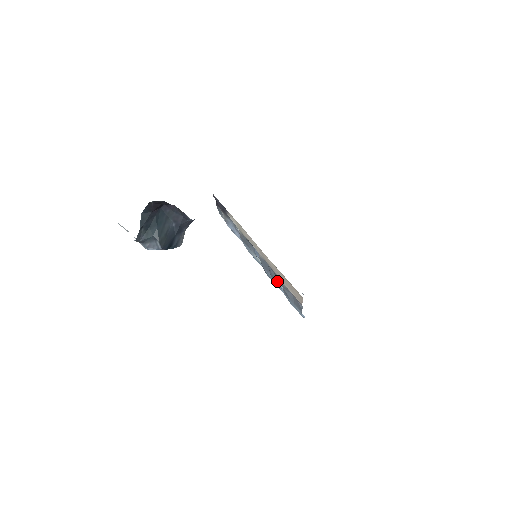
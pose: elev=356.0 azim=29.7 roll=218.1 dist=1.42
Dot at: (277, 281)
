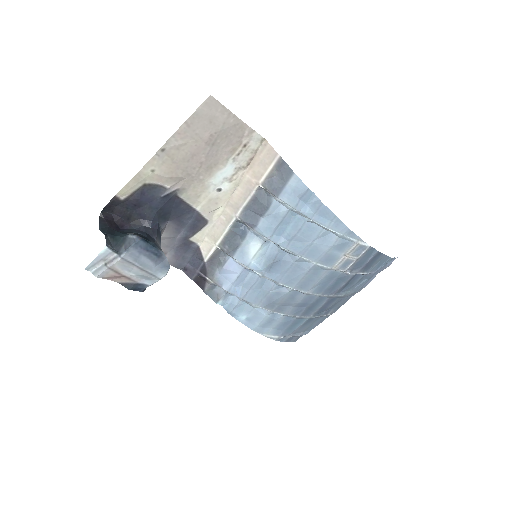
Dot at: (265, 204)
